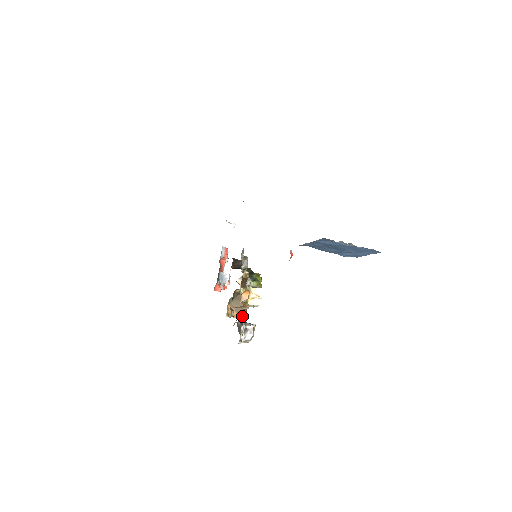
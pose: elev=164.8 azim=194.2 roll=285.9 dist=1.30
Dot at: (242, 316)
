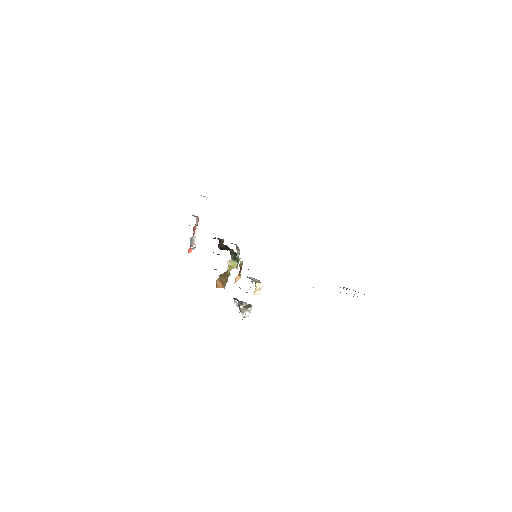
Dot at: occluded
